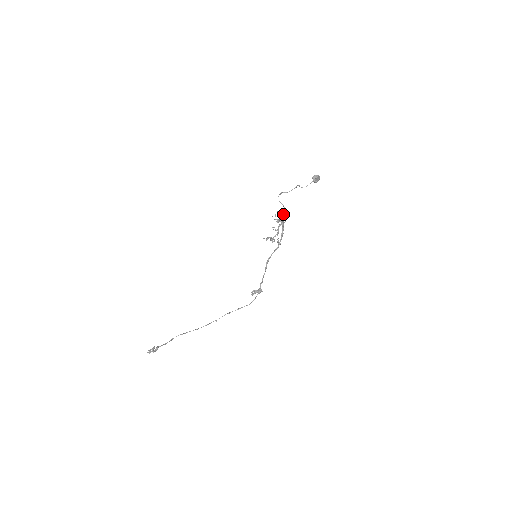
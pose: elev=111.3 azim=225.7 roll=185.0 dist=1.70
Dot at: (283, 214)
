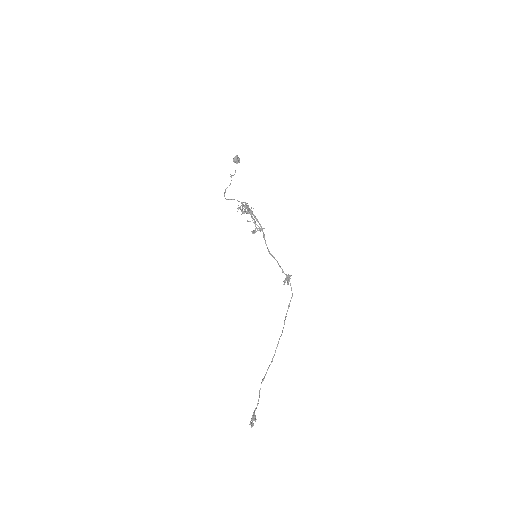
Dot at: occluded
